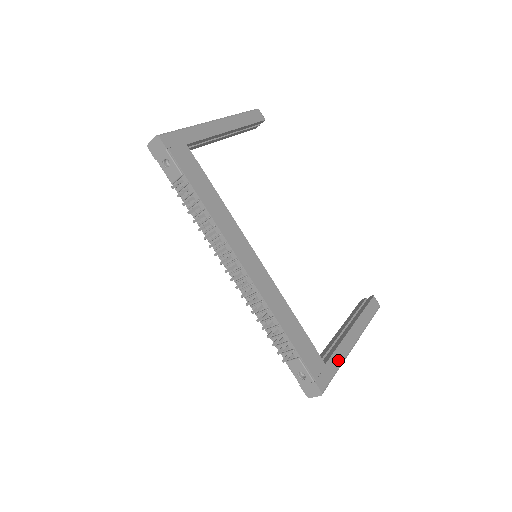
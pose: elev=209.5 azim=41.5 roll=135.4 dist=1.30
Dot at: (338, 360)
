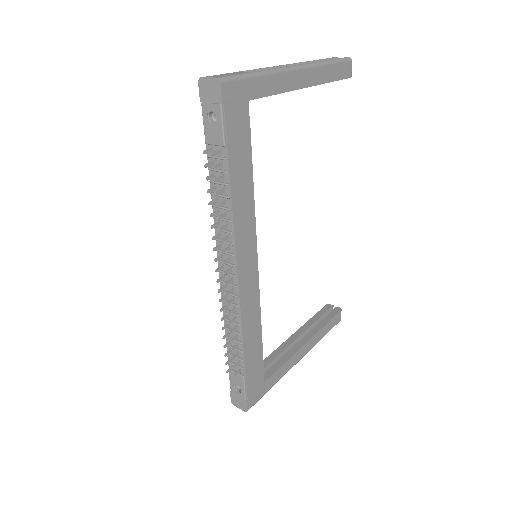
Dot at: (277, 377)
